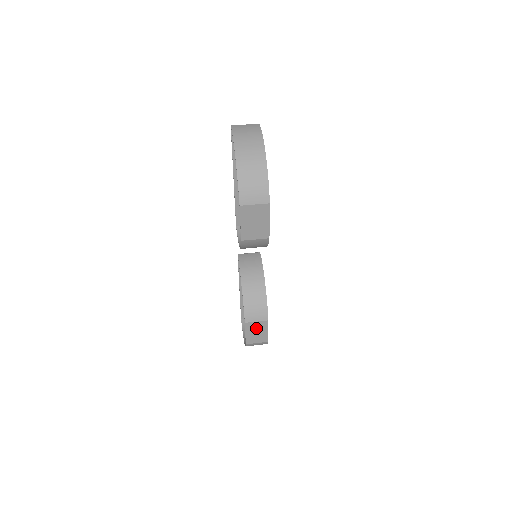
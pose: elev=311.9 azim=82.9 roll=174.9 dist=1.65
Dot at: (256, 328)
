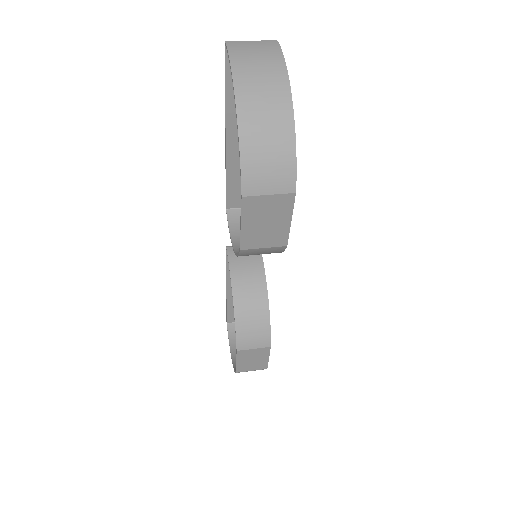
Dot at: (252, 355)
